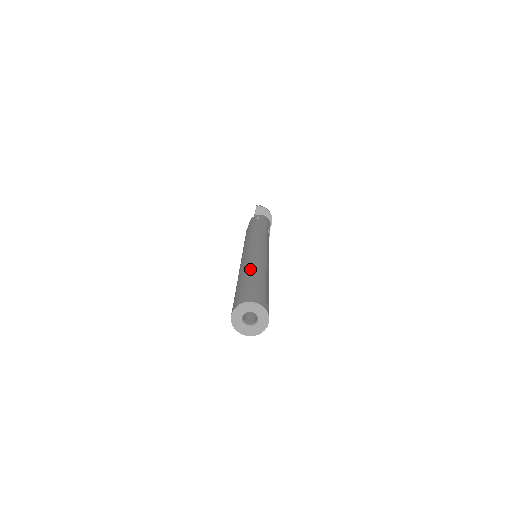
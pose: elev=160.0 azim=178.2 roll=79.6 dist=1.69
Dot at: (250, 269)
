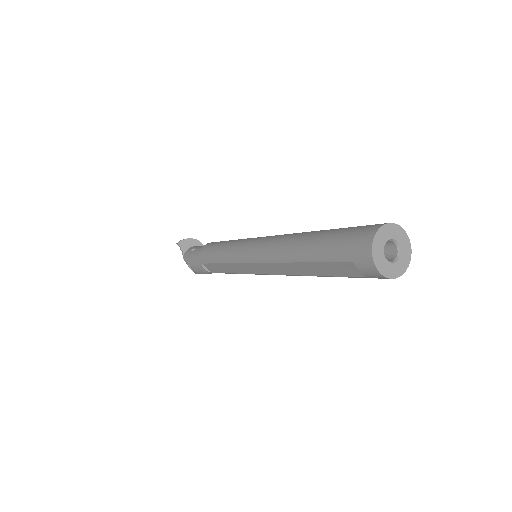
Dot at: (300, 238)
